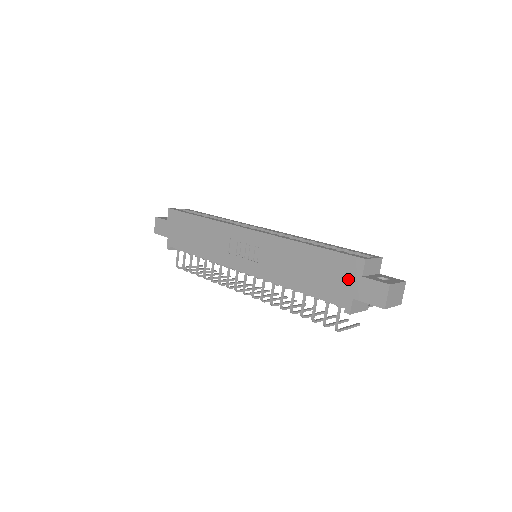
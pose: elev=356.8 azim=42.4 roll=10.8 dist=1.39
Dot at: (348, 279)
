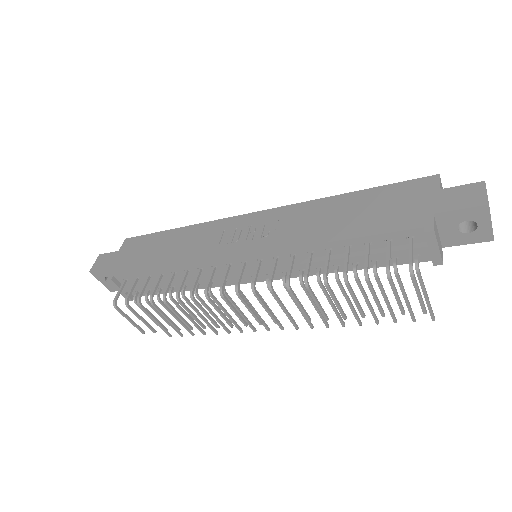
Dot at: (420, 199)
